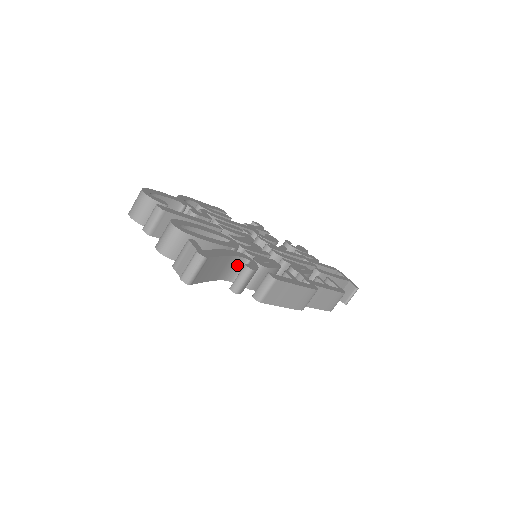
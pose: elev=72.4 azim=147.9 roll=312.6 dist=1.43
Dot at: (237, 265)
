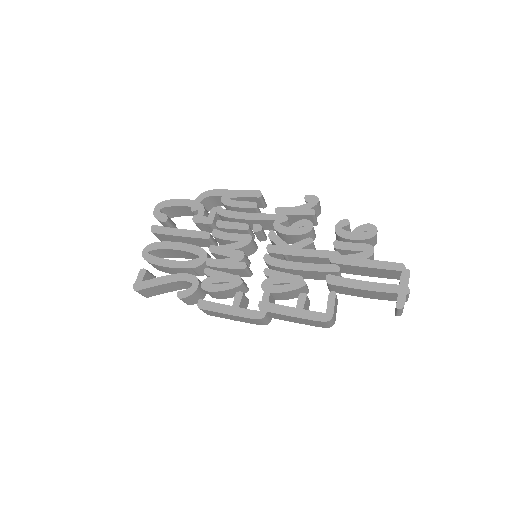
Dot at: (190, 284)
